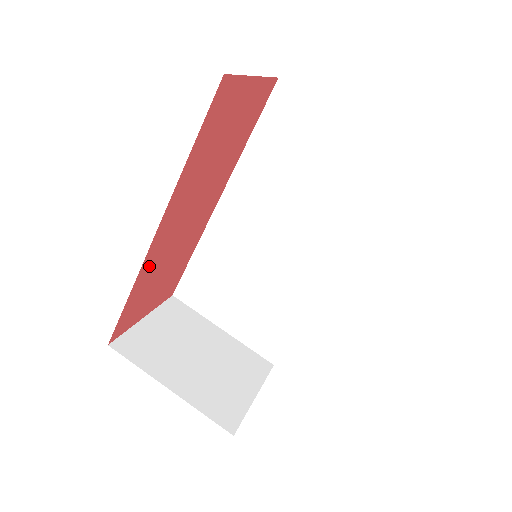
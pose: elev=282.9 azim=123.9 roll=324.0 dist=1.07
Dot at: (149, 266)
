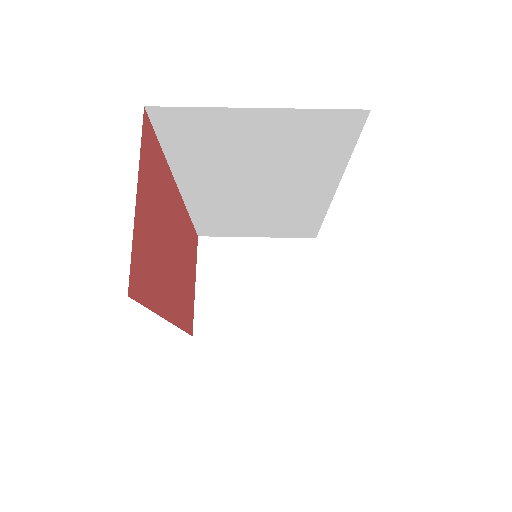
Dot at: (180, 311)
